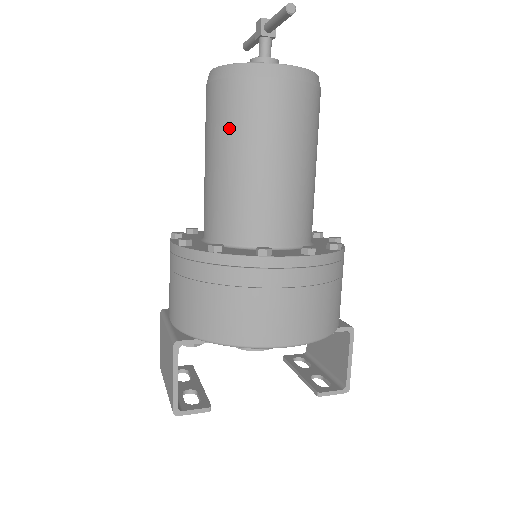
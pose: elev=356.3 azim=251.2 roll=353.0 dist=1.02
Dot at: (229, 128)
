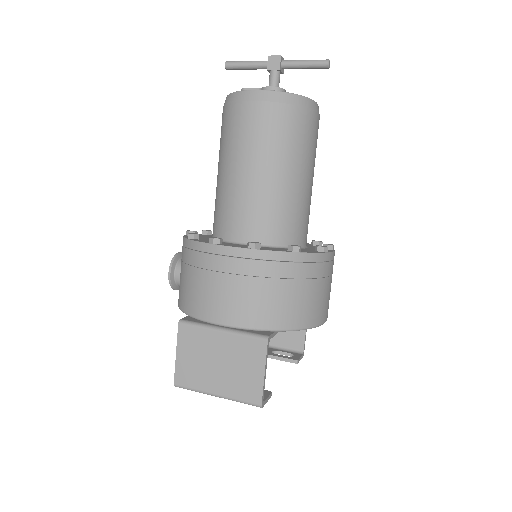
Dot at: (287, 146)
